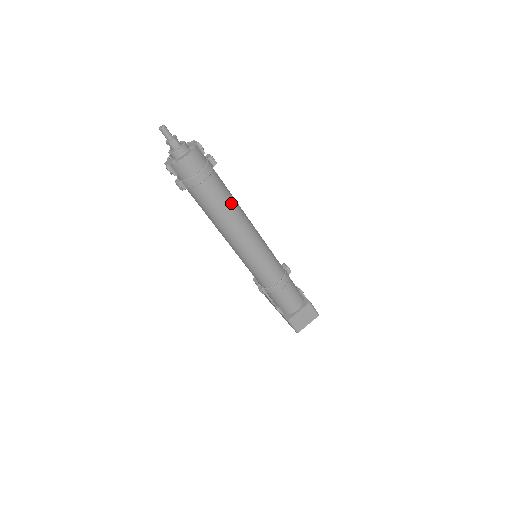
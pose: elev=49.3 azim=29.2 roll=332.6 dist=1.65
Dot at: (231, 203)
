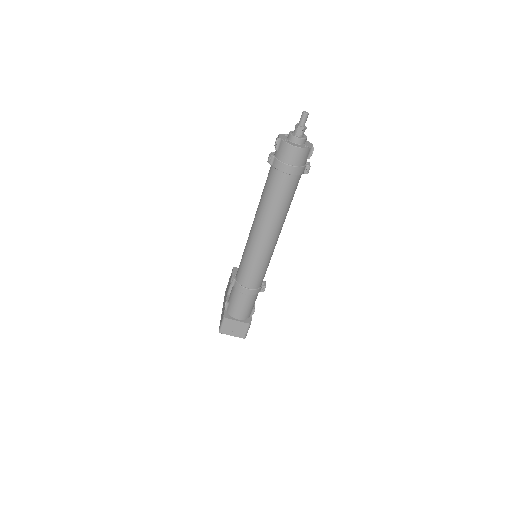
Dot at: (285, 207)
